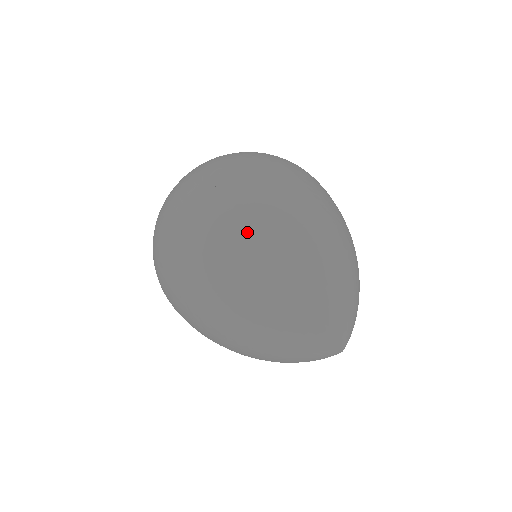
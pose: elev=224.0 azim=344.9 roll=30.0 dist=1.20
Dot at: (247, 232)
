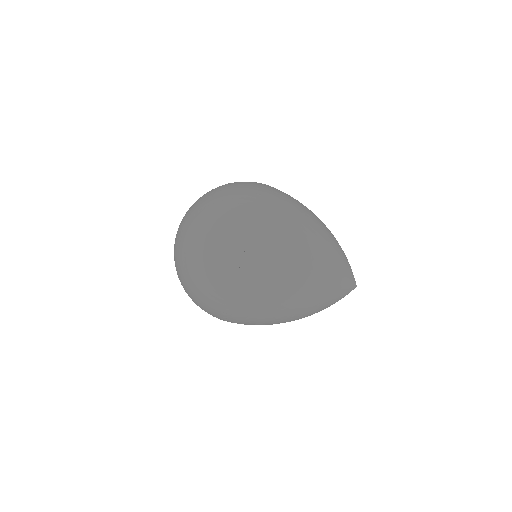
Dot at: (285, 283)
